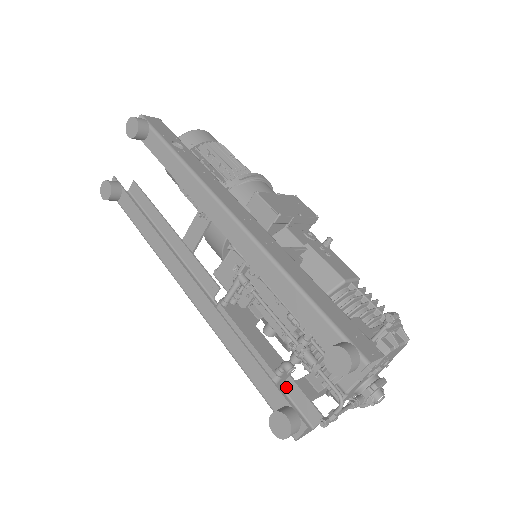
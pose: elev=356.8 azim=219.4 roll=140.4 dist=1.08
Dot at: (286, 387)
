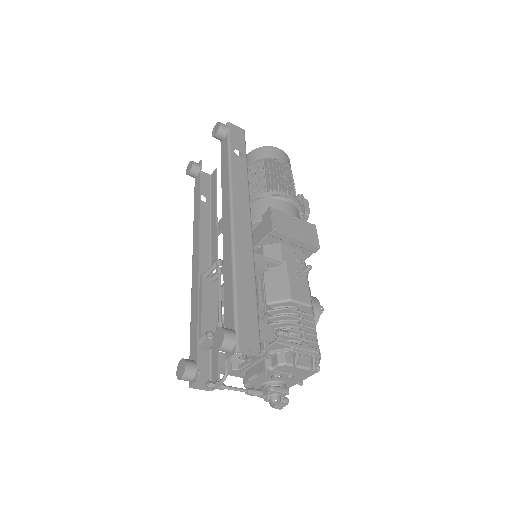
Dot at: (213, 353)
